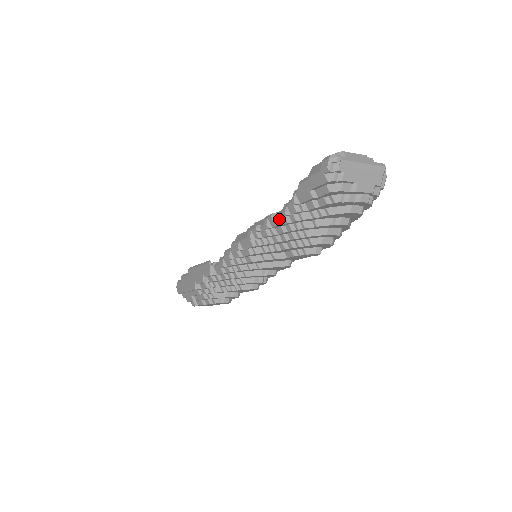
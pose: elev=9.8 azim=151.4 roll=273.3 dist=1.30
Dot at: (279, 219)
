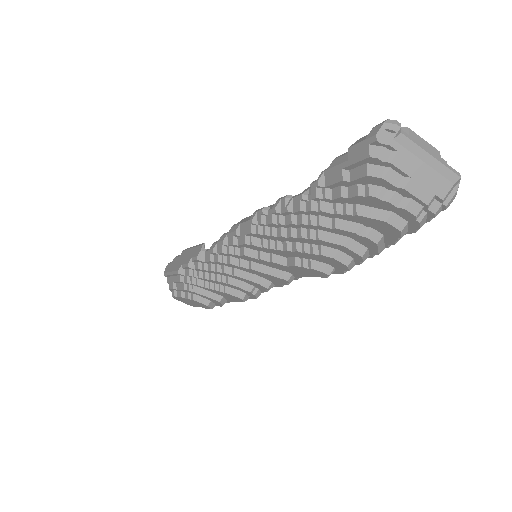
Dot at: (293, 203)
